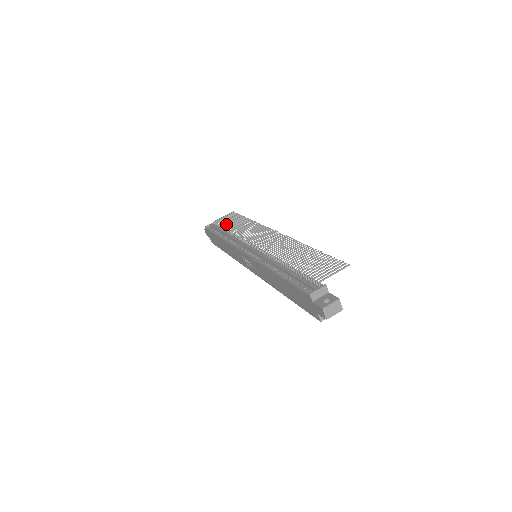
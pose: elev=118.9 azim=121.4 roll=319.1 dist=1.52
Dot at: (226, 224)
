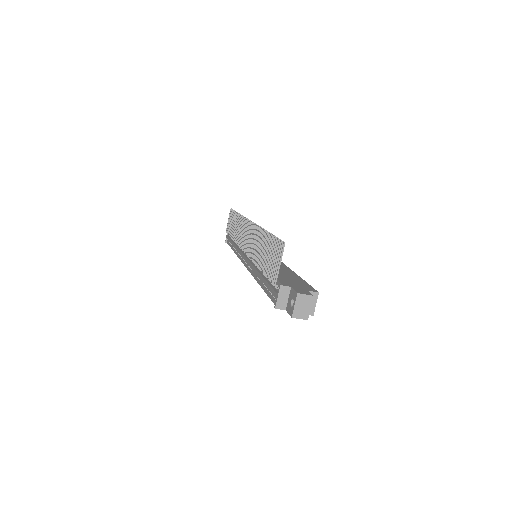
Dot at: (230, 232)
